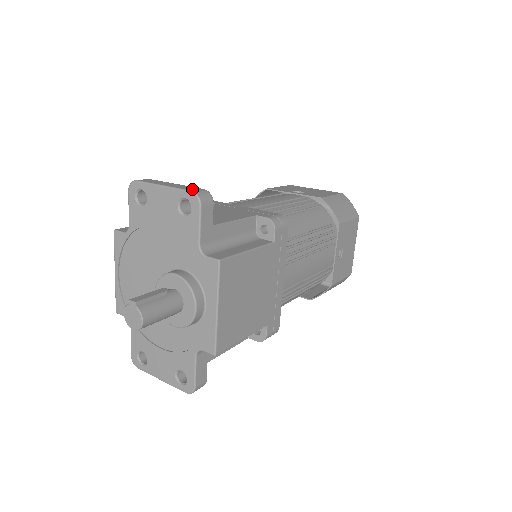
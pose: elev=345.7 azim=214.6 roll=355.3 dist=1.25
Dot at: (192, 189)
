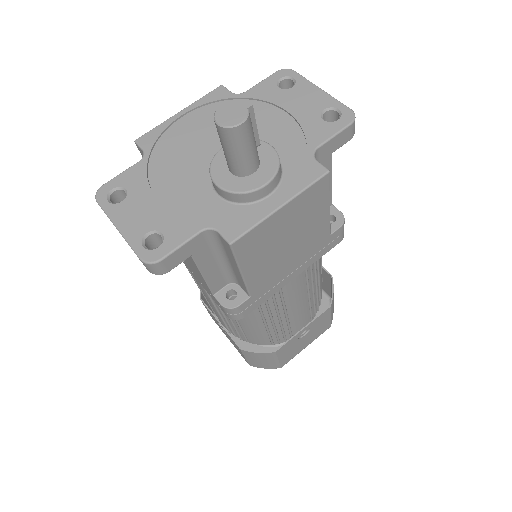
Dot at: (348, 112)
